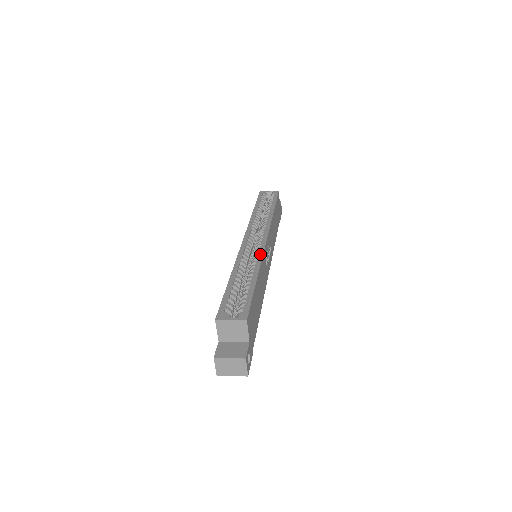
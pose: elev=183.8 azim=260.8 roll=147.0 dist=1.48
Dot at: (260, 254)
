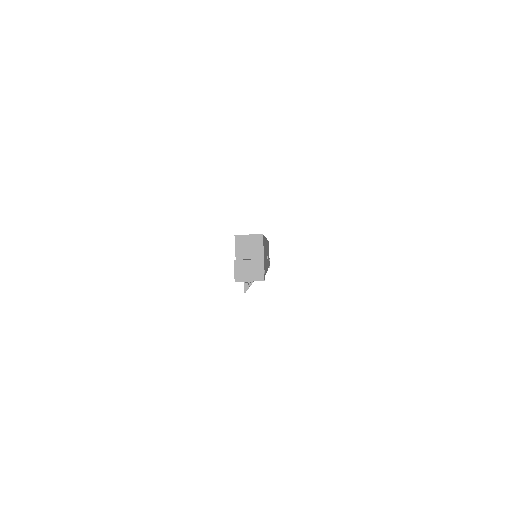
Dot at: occluded
